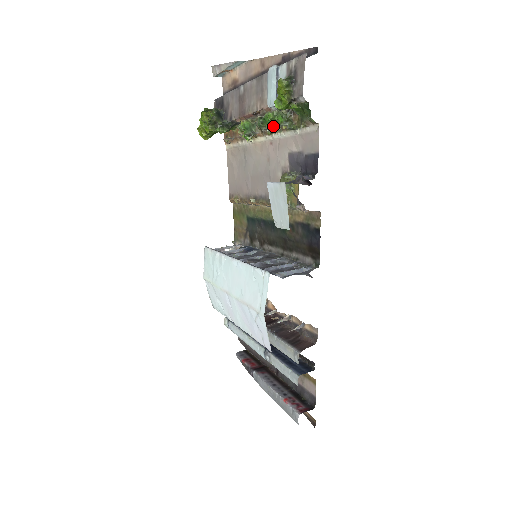
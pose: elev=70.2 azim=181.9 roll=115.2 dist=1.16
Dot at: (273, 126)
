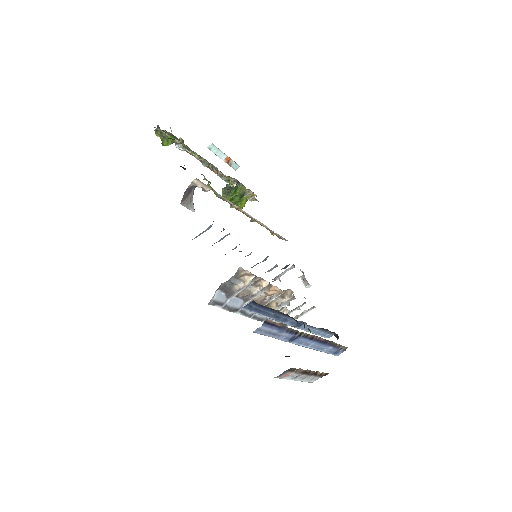
Dot at: (203, 160)
